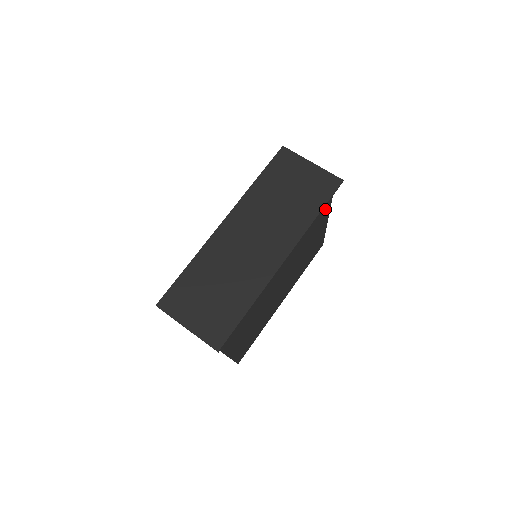
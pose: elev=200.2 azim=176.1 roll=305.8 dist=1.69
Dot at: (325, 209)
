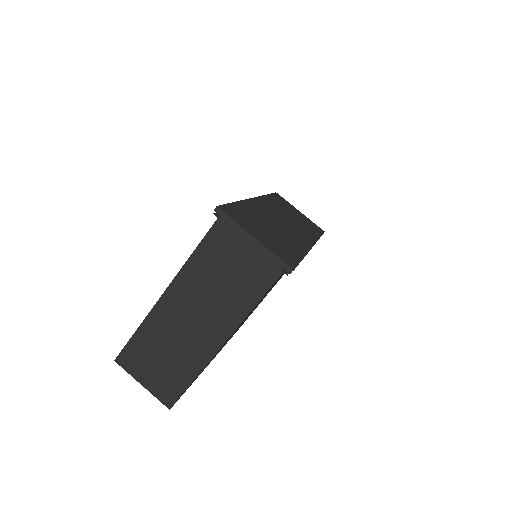
Dot at: occluded
